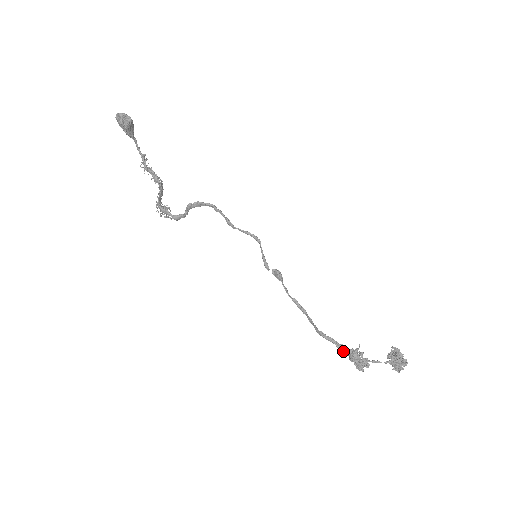
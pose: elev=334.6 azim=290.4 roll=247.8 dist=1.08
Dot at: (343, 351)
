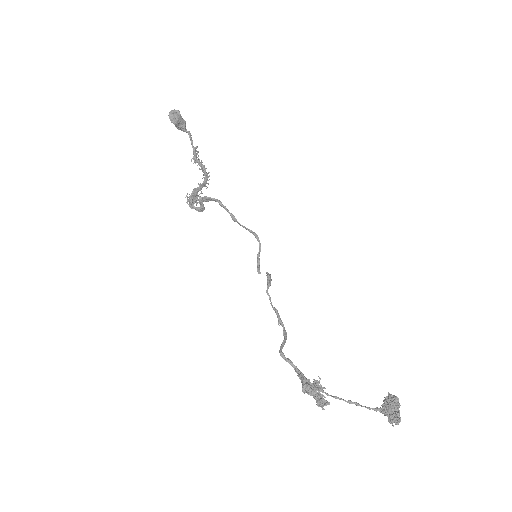
Dot at: (300, 378)
